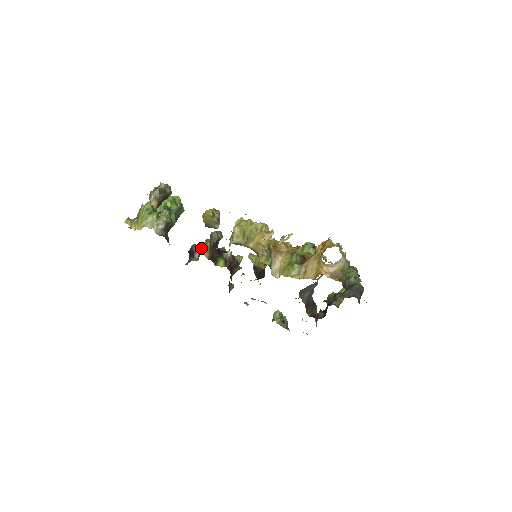
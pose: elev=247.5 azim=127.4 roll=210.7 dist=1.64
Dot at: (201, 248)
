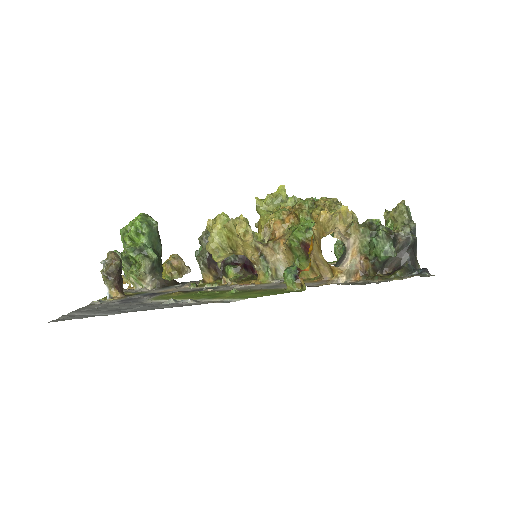
Dot at: occluded
